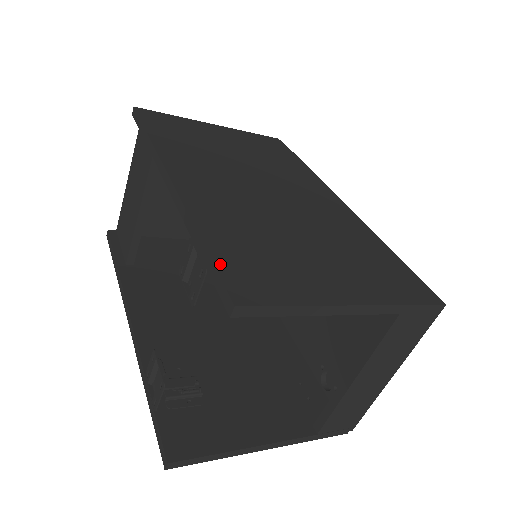
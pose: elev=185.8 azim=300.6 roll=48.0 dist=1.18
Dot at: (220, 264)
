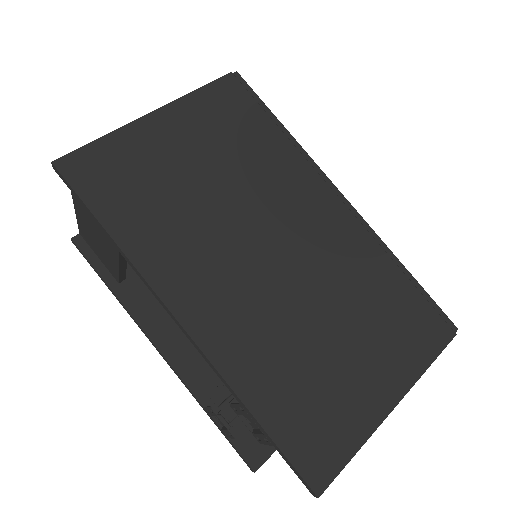
Dot at: (287, 448)
